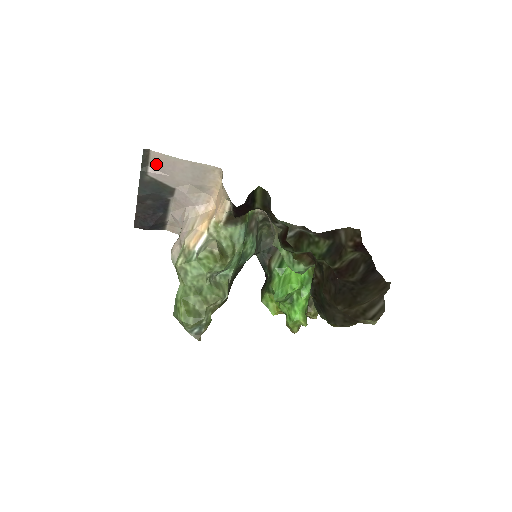
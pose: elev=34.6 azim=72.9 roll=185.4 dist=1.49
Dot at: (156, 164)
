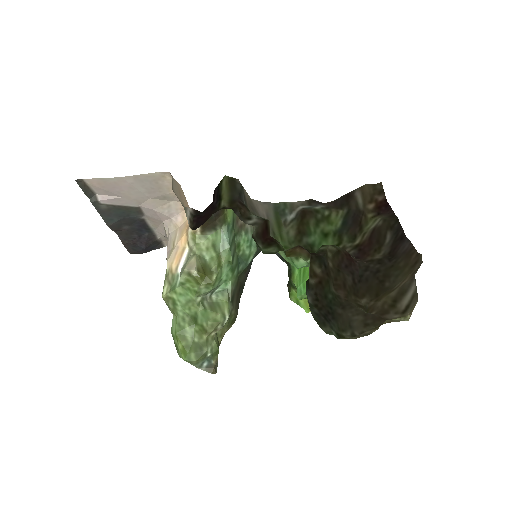
Dot at: (101, 190)
